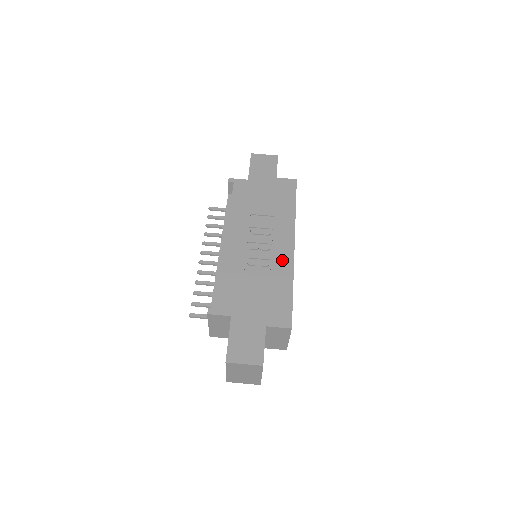
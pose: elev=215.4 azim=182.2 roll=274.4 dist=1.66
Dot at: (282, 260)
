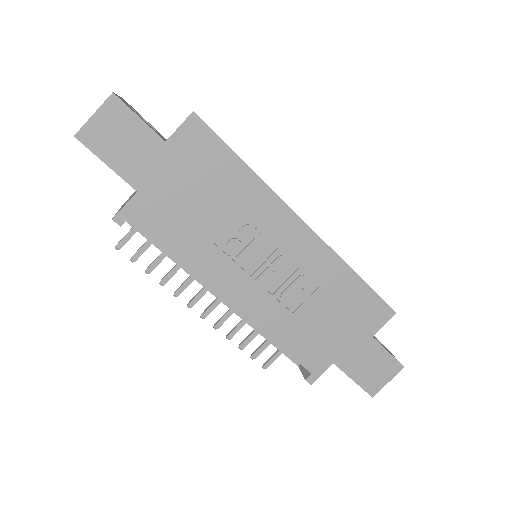
Dot at: (314, 257)
